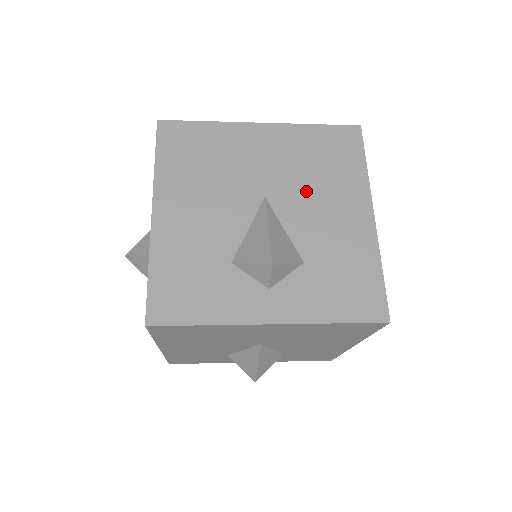
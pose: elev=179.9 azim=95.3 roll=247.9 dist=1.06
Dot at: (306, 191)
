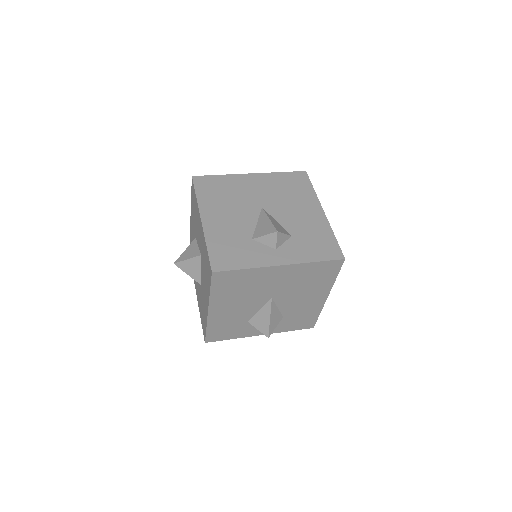
Dot at: (296, 293)
